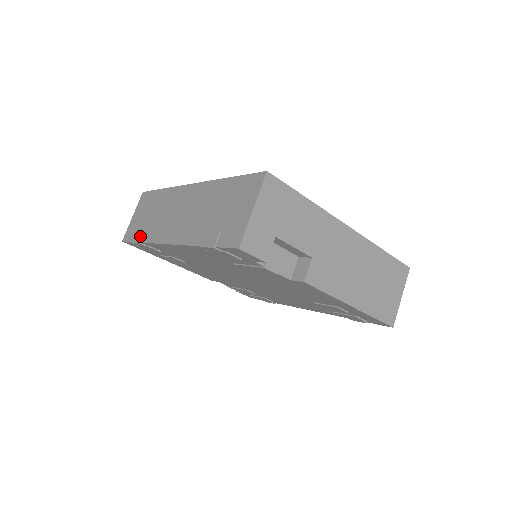
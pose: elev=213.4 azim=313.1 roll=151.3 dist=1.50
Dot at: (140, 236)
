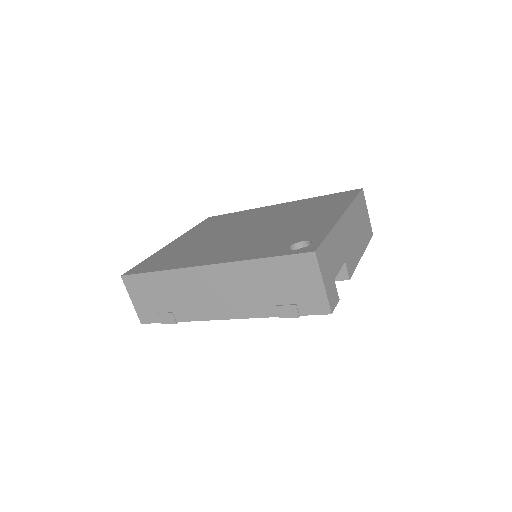
Dot at: (171, 318)
